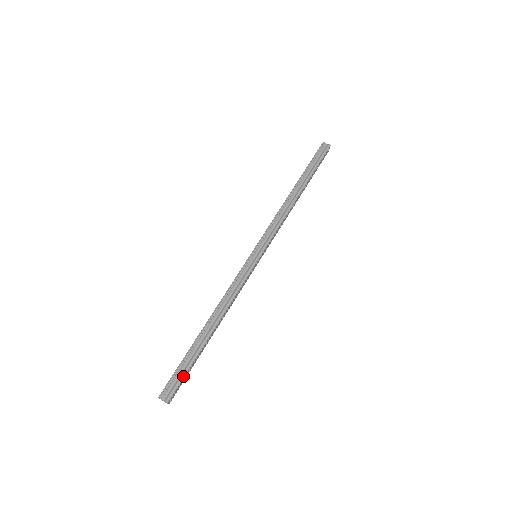
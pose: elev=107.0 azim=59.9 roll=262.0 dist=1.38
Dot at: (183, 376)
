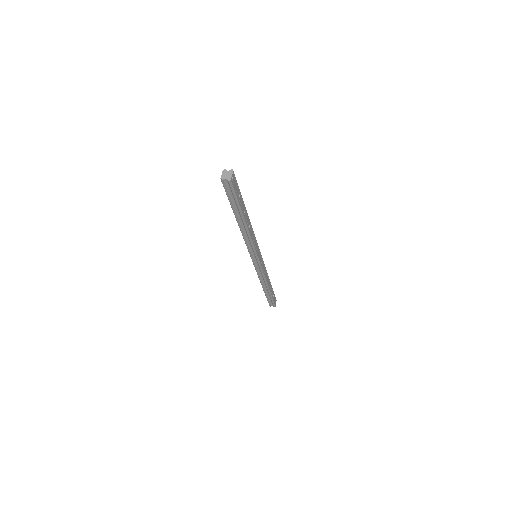
Dot at: (238, 186)
